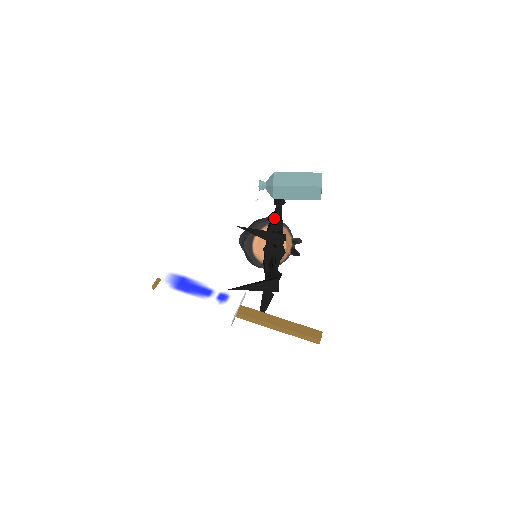
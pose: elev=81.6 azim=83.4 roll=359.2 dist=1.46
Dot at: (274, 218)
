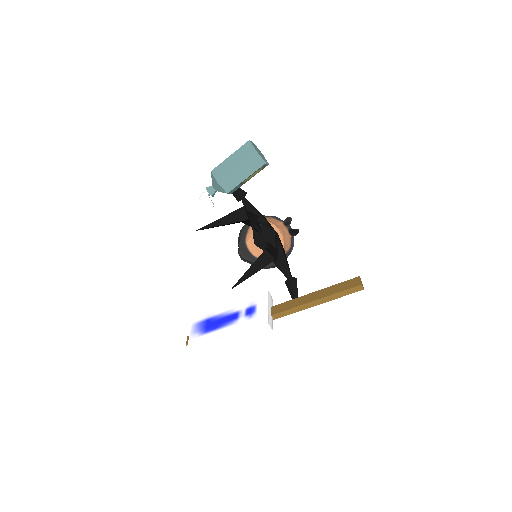
Dot at: occluded
